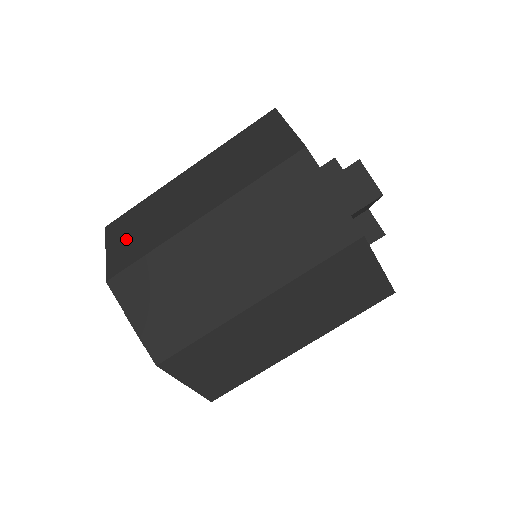
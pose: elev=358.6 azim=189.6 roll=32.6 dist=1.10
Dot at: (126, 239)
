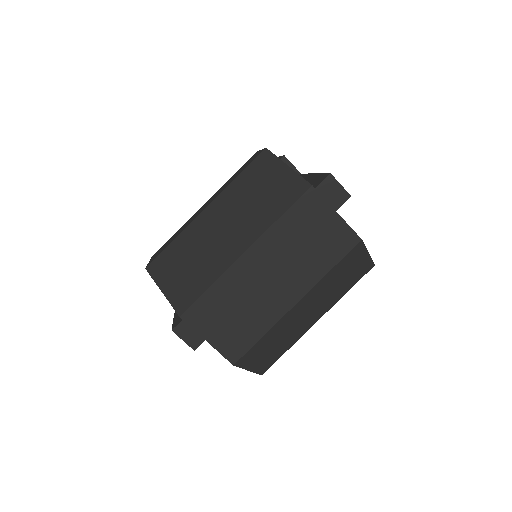
Dot at: (177, 278)
